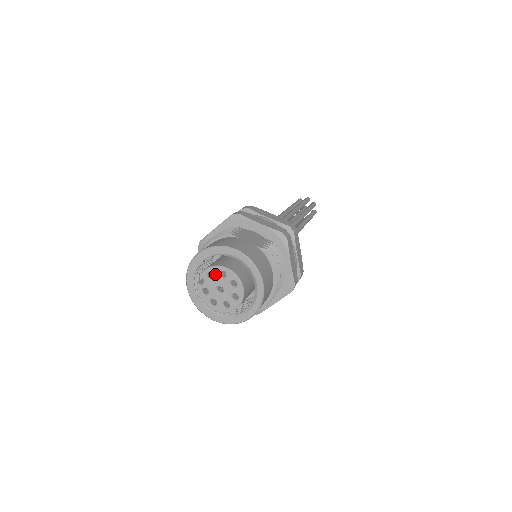
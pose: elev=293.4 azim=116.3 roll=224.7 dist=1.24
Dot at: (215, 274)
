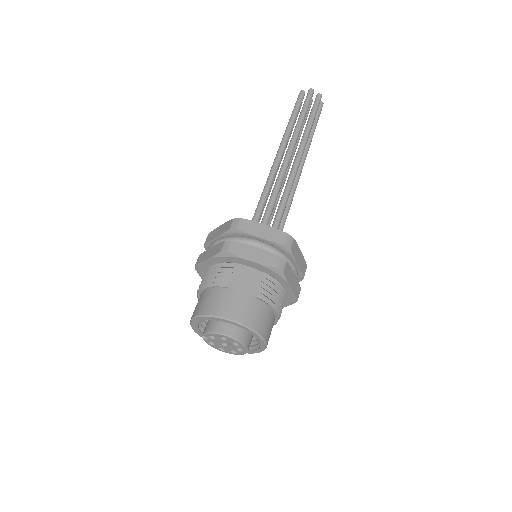
Dot at: (217, 337)
